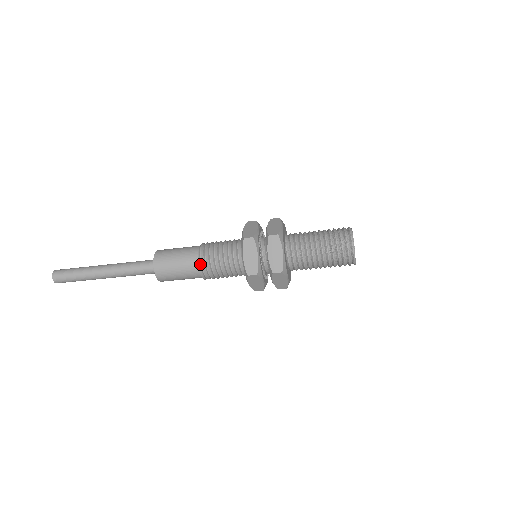
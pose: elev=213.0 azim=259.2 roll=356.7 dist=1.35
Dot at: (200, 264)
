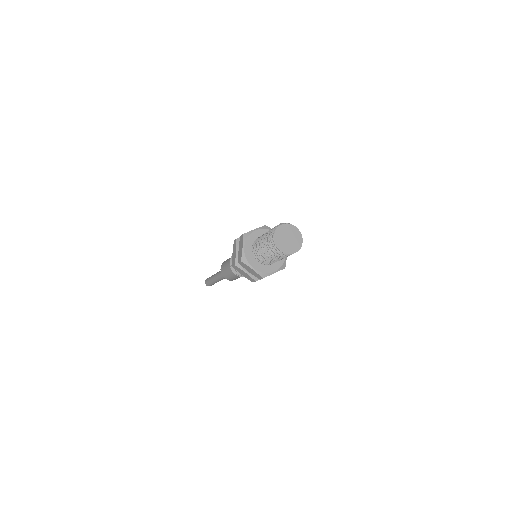
Dot at: (230, 264)
